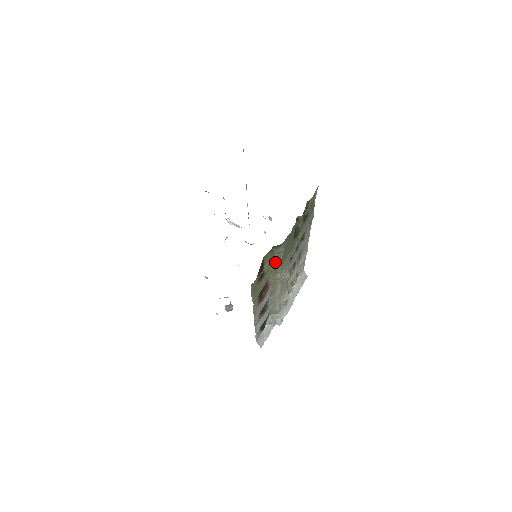
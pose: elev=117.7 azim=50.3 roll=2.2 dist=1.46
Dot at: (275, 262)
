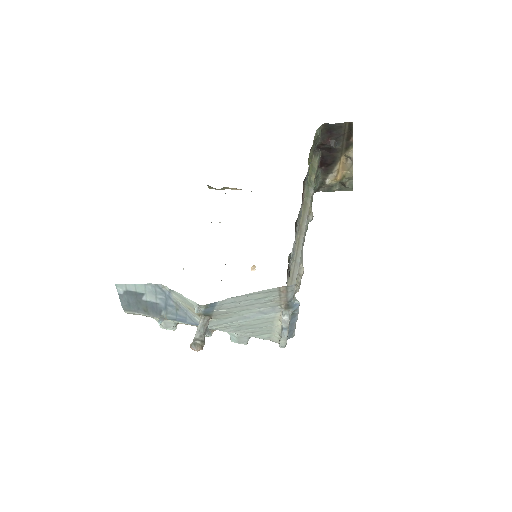
Dot at: (311, 175)
